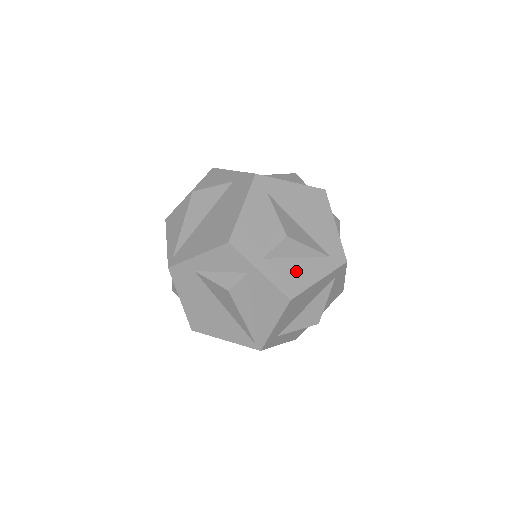
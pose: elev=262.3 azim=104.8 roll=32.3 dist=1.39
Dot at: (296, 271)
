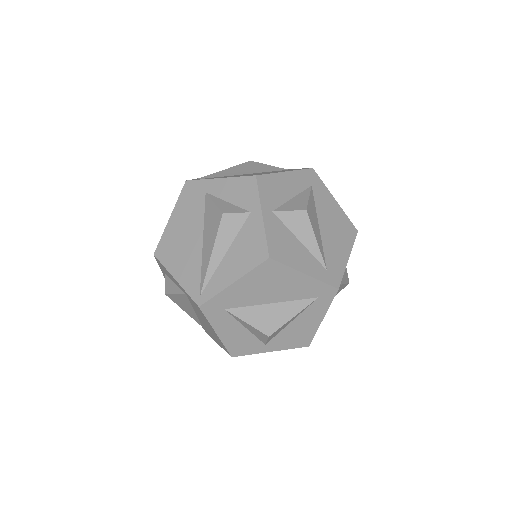
Dot at: (291, 247)
